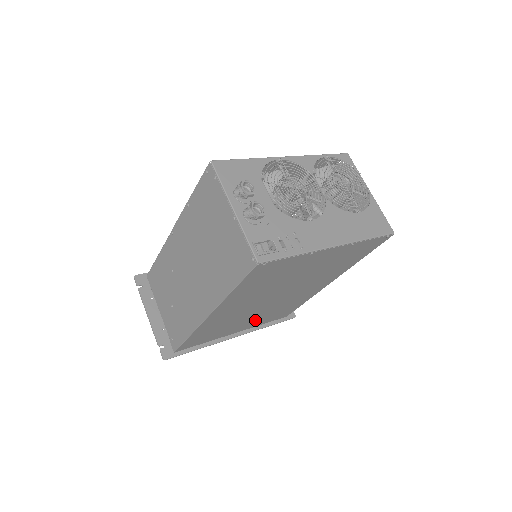
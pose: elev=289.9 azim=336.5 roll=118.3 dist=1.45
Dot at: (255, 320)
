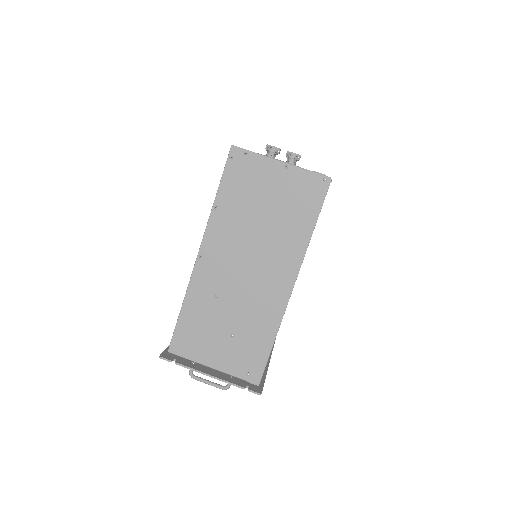
Dot at: occluded
